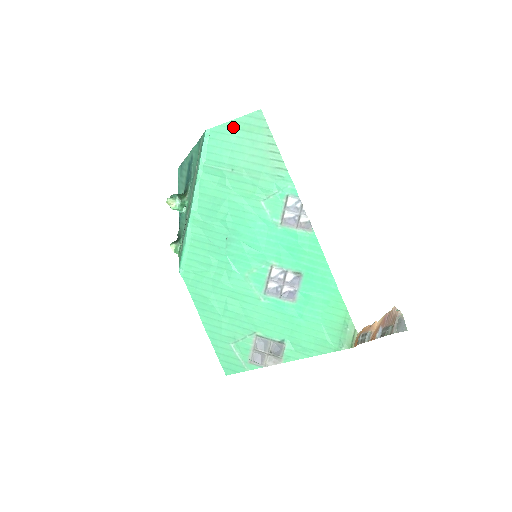
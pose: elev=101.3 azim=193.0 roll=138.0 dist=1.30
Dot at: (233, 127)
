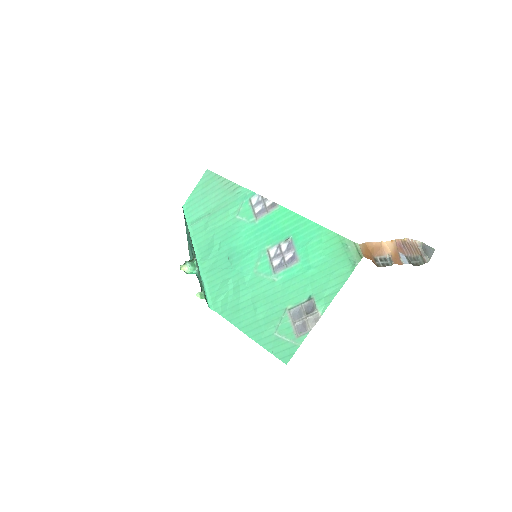
Dot at: (197, 191)
